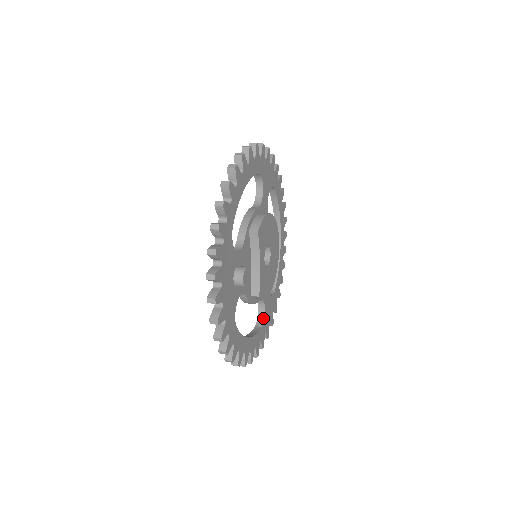
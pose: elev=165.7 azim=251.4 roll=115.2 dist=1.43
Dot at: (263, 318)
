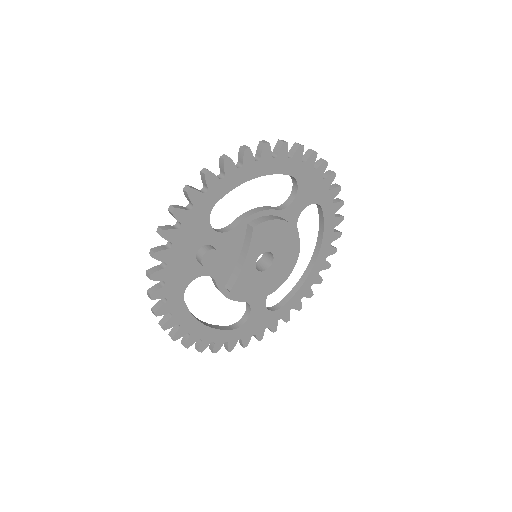
Dot at: (243, 323)
